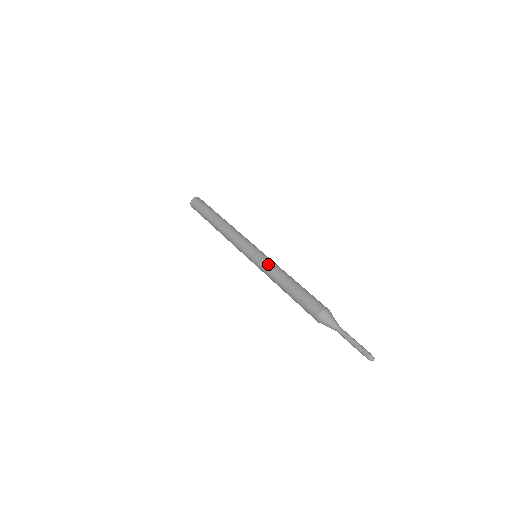
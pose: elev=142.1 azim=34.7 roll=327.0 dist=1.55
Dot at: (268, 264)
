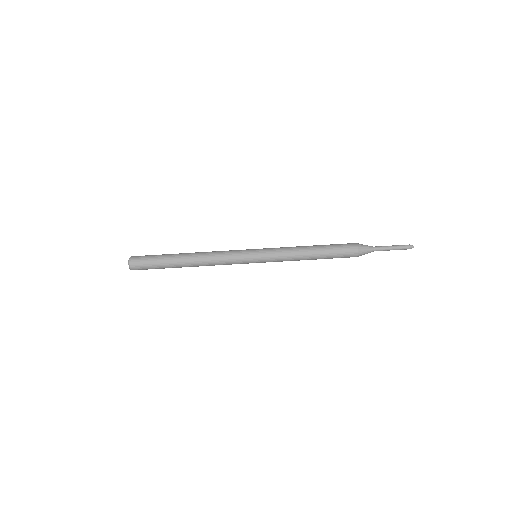
Dot at: occluded
